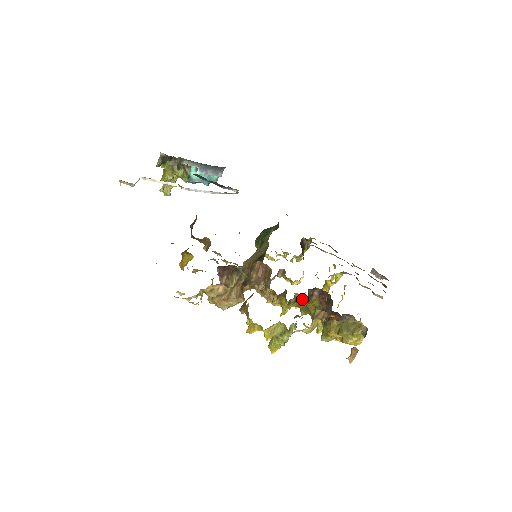
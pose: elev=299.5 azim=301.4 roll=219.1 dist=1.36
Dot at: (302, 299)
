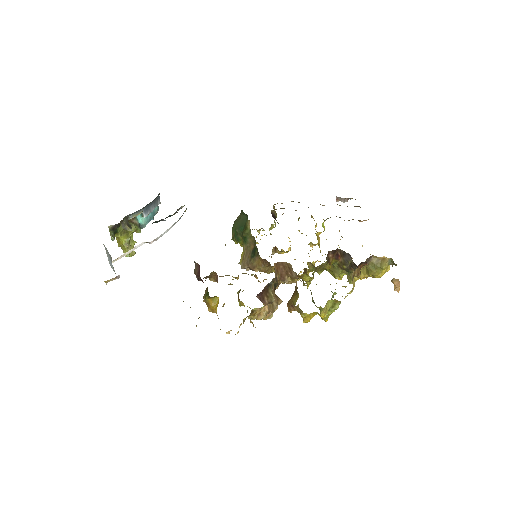
Dot at: occluded
